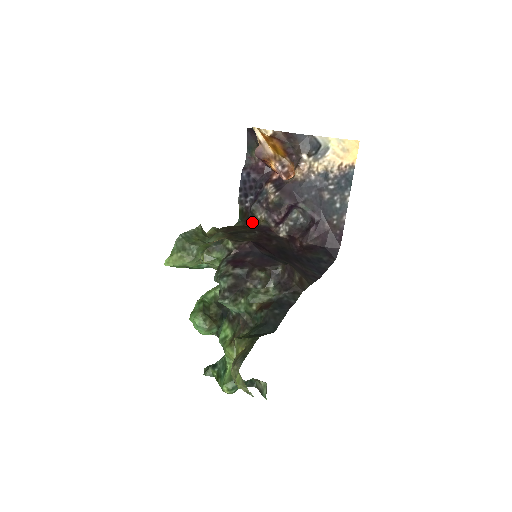
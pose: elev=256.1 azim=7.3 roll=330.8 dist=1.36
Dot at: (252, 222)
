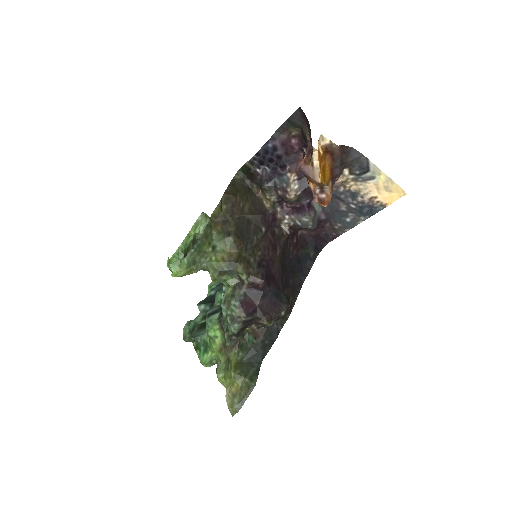
Dot at: (256, 186)
